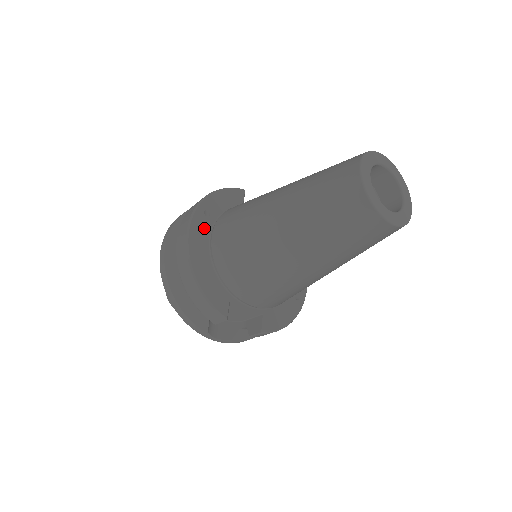
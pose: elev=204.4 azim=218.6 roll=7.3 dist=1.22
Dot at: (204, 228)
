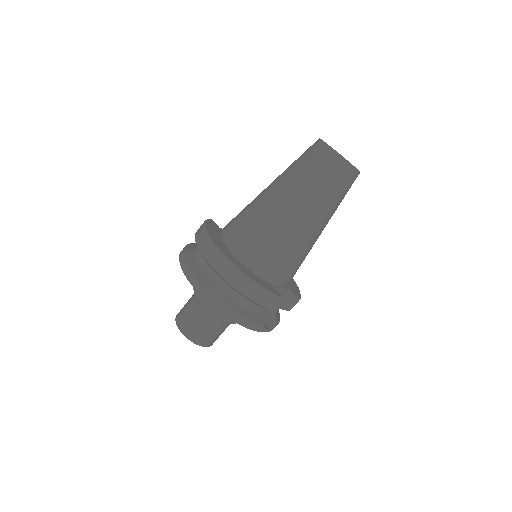
Dot at: (224, 249)
